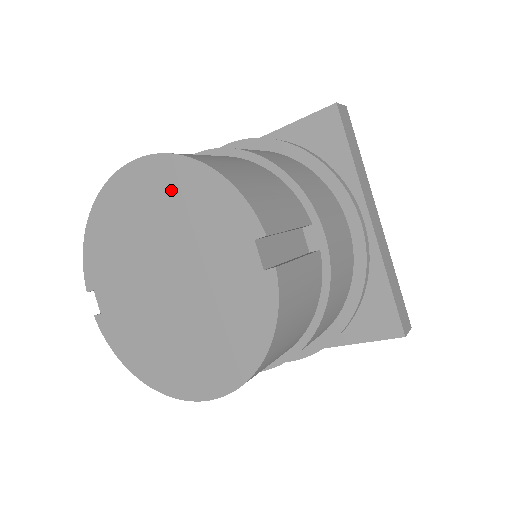
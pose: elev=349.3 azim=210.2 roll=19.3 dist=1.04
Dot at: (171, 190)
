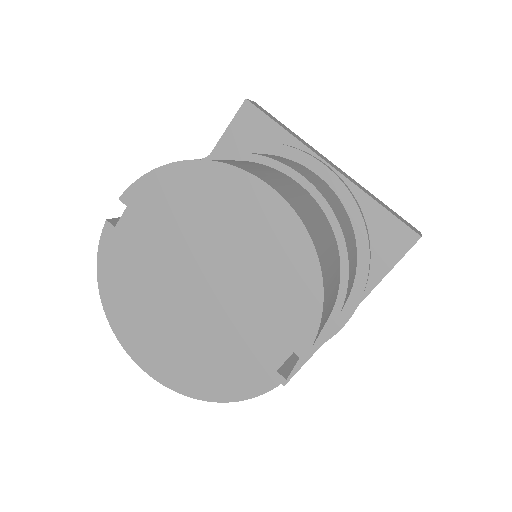
Dot at: (277, 250)
